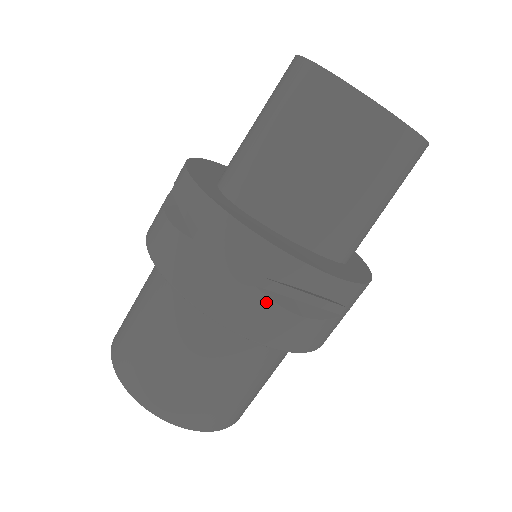
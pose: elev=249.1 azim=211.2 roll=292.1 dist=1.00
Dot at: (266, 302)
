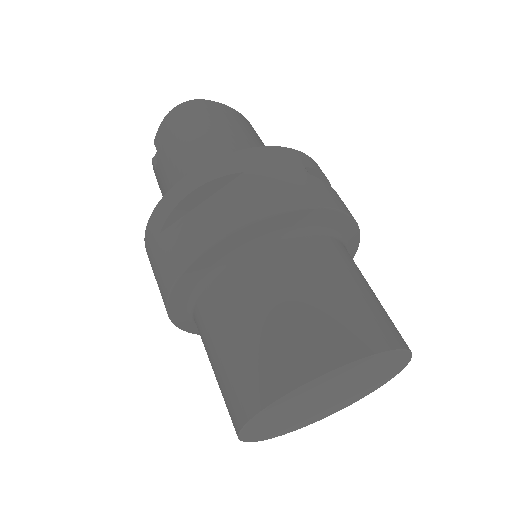
Dot at: (322, 183)
